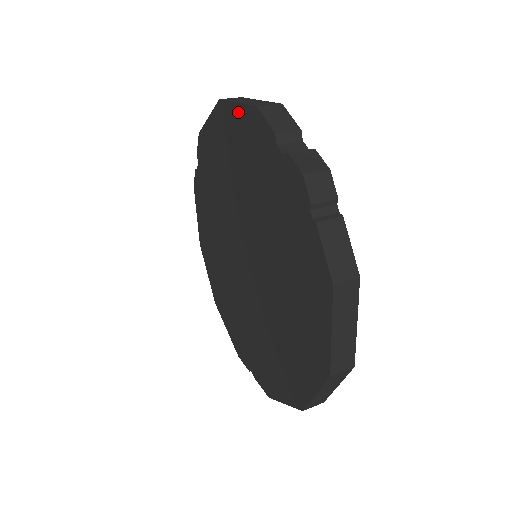
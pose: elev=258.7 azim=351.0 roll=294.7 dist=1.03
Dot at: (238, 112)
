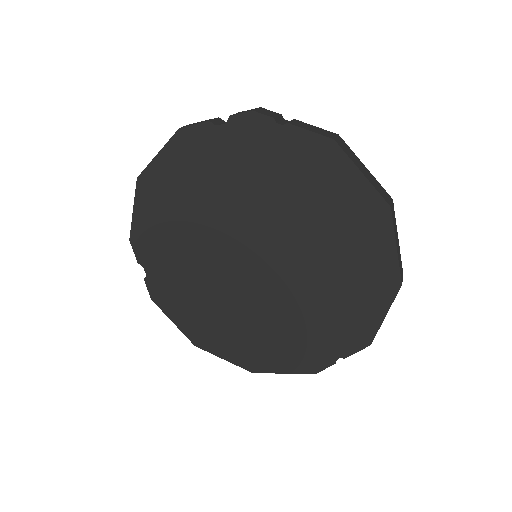
Dot at: (164, 158)
